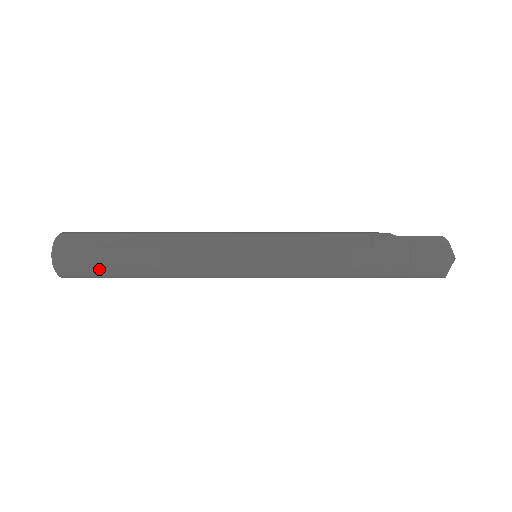
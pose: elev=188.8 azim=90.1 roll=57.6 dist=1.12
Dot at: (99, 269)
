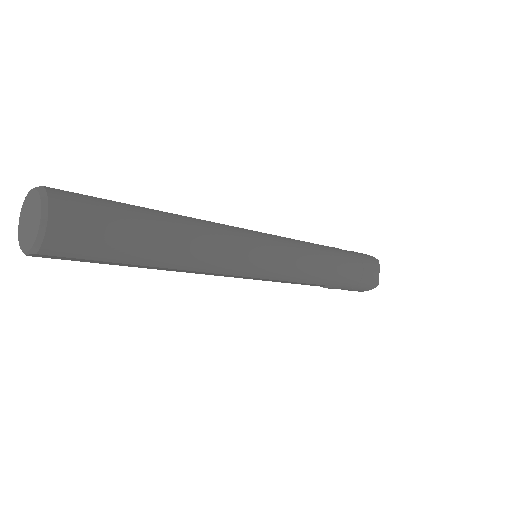
Dot at: (115, 221)
